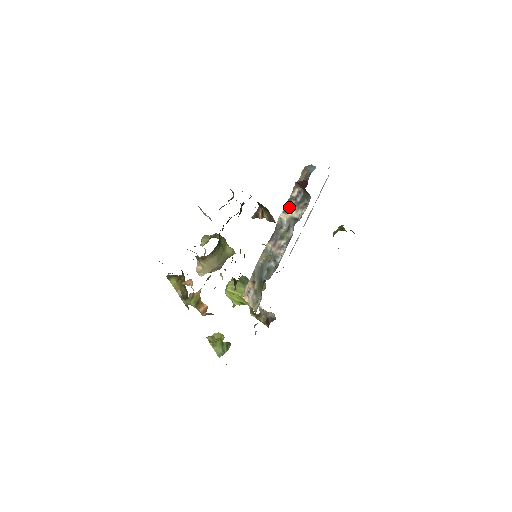
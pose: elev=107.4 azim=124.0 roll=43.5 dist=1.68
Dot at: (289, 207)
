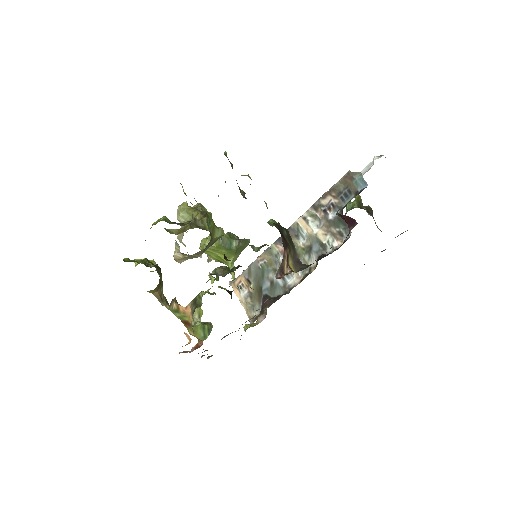
Dot at: (313, 216)
